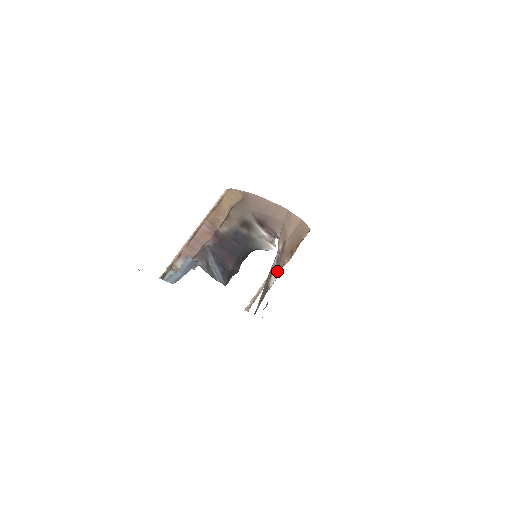
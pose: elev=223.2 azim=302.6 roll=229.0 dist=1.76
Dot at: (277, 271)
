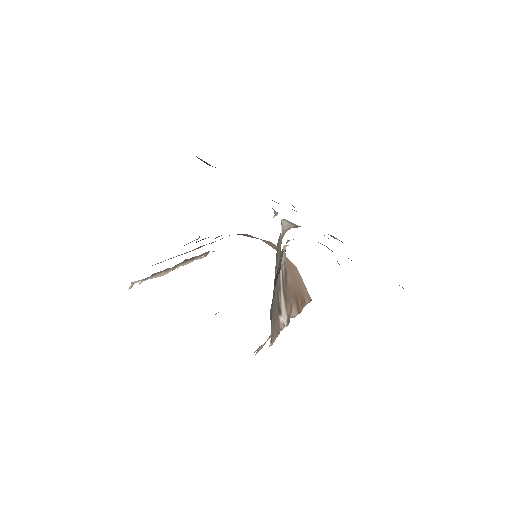
Dot at: (286, 307)
